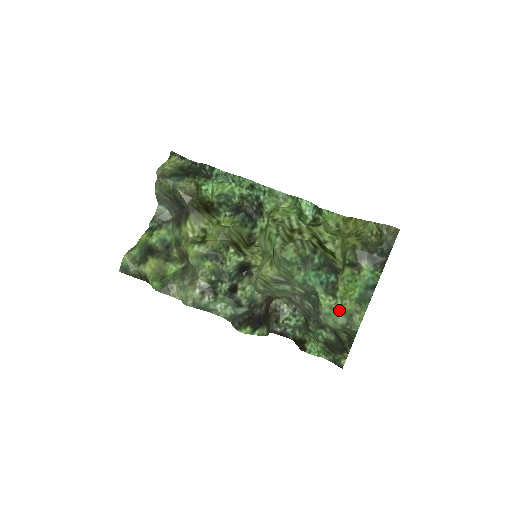
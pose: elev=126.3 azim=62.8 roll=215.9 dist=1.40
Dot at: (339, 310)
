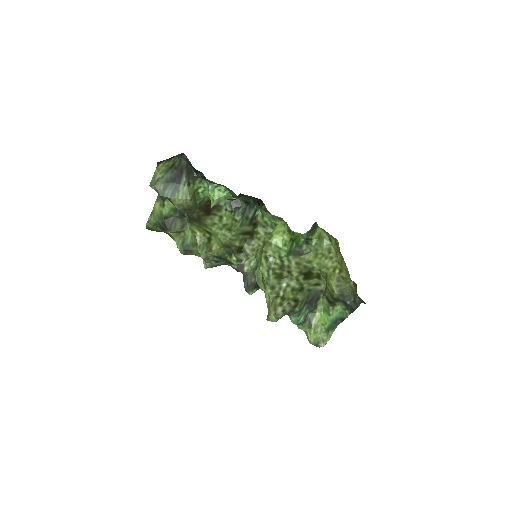
Dot at: (311, 337)
